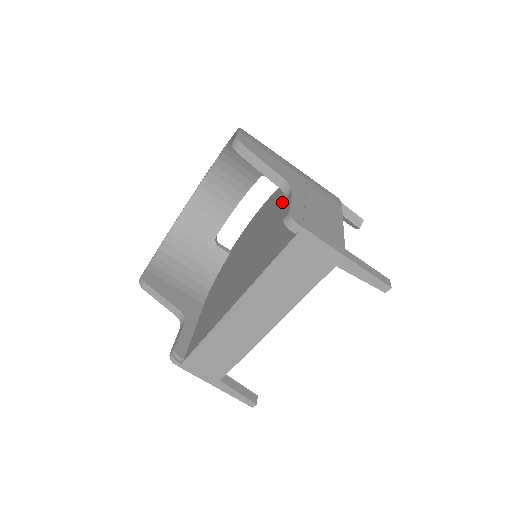
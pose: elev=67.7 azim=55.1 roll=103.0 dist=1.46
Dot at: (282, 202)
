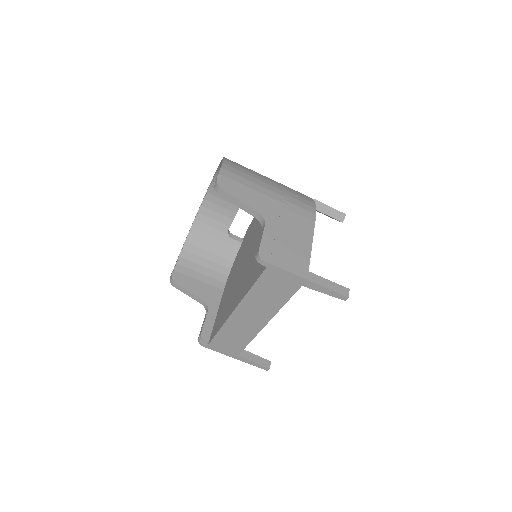
Dot at: occluded
